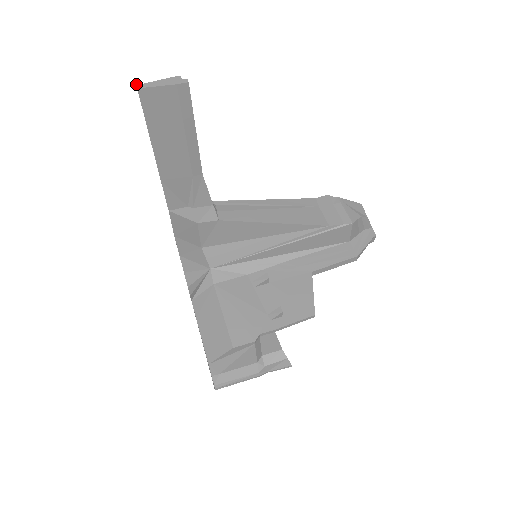
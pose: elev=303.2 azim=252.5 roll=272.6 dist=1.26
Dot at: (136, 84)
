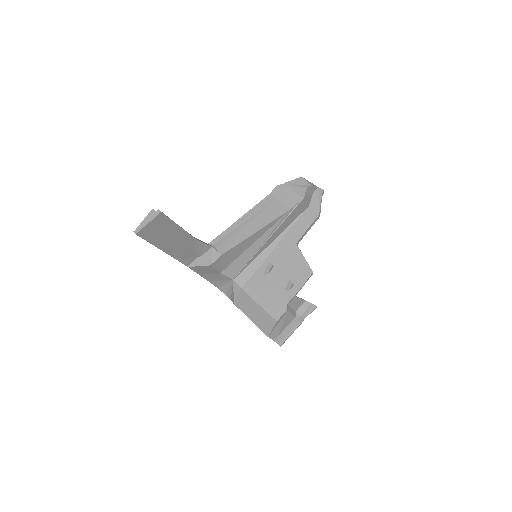
Dot at: (133, 231)
